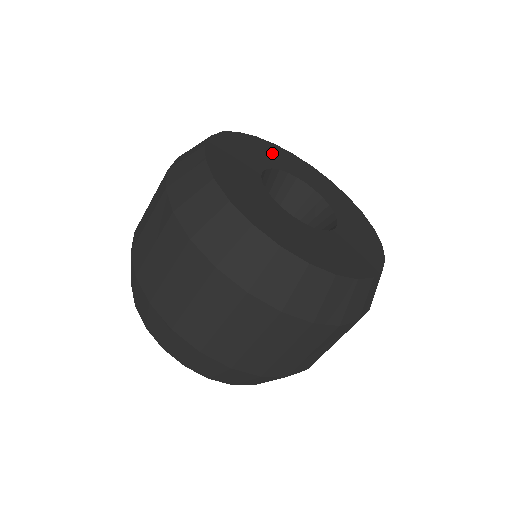
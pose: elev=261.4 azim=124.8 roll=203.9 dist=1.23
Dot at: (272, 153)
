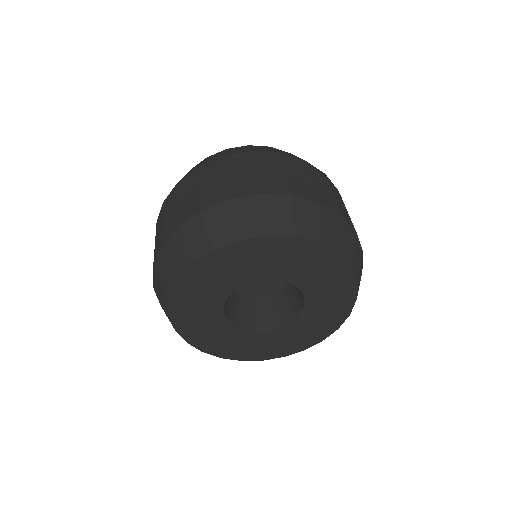
Dot at: (235, 264)
